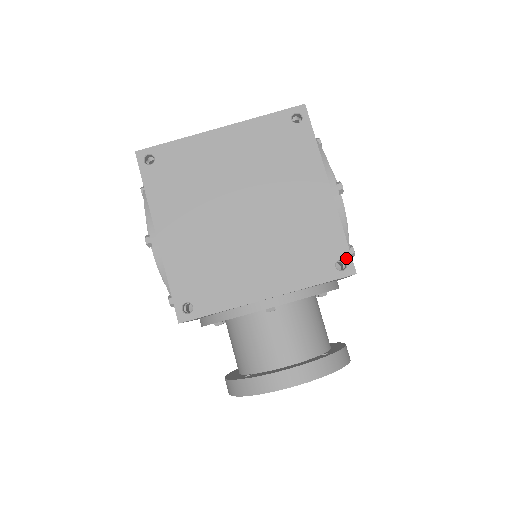
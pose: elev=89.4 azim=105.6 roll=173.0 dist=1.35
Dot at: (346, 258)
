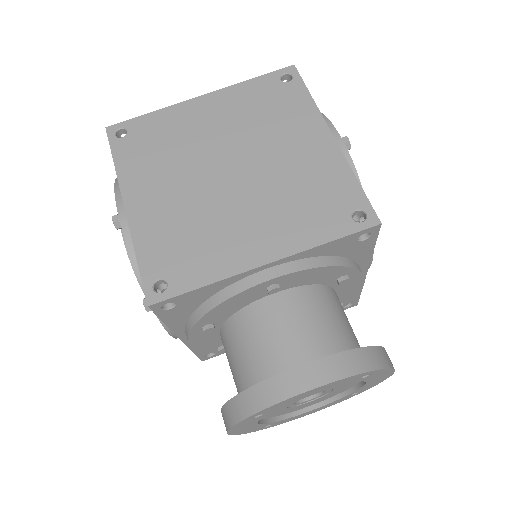
Dot at: (364, 207)
